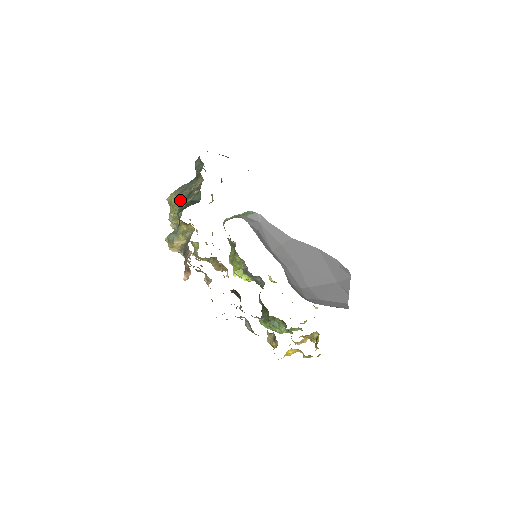
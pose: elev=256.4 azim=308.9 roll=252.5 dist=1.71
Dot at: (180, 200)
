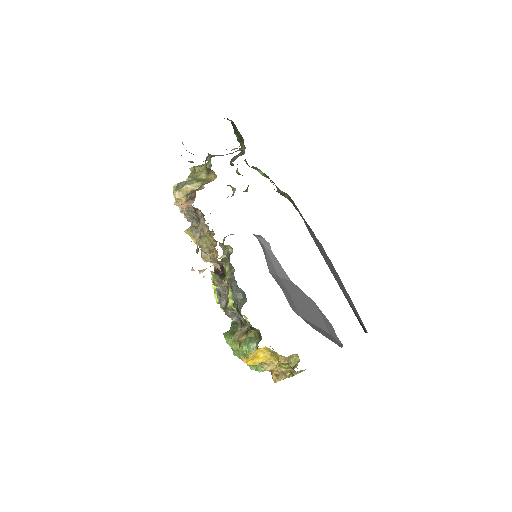
Dot at: (212, 155)
